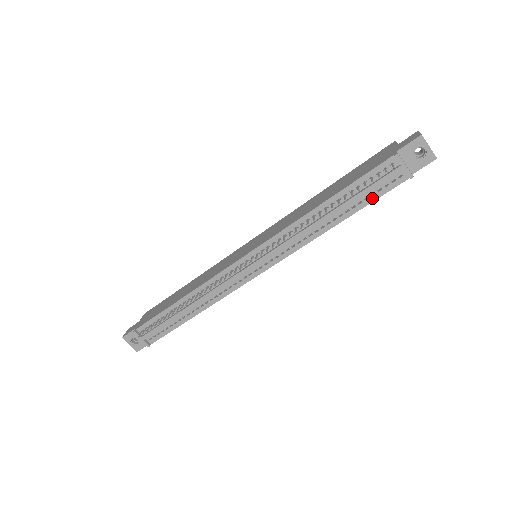
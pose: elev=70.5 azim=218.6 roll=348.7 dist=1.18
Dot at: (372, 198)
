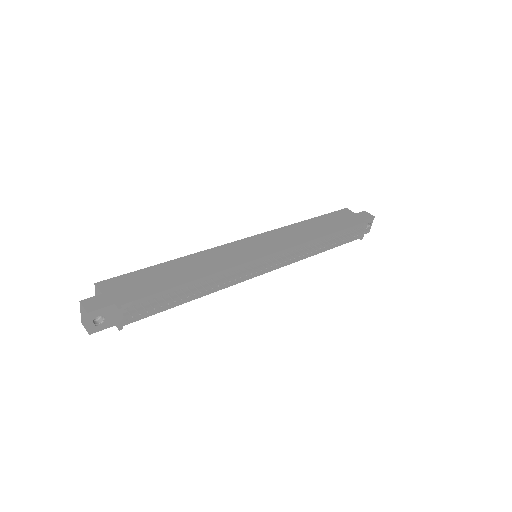
Dot at: (342, 243)
